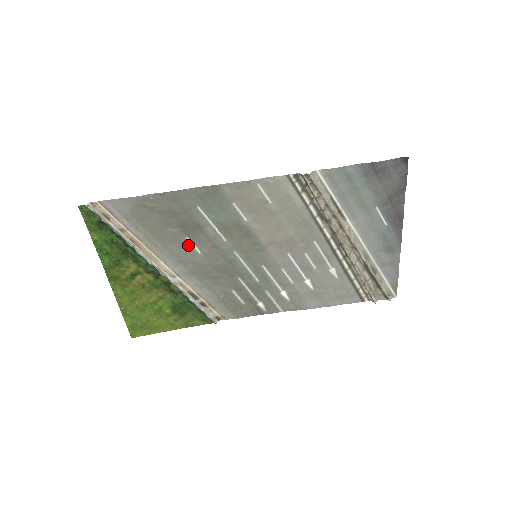
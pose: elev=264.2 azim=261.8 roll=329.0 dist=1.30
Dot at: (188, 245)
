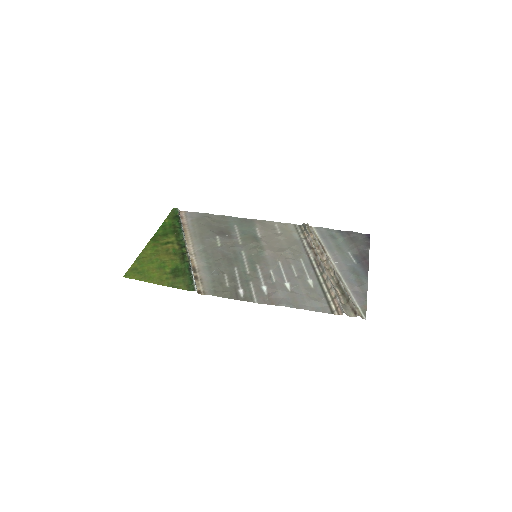
Dot at: (215, 240)
